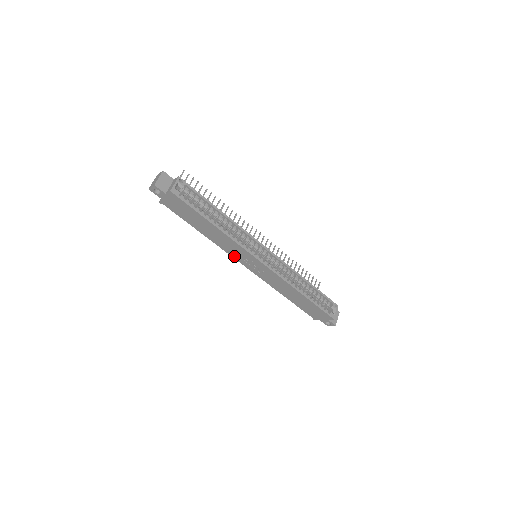
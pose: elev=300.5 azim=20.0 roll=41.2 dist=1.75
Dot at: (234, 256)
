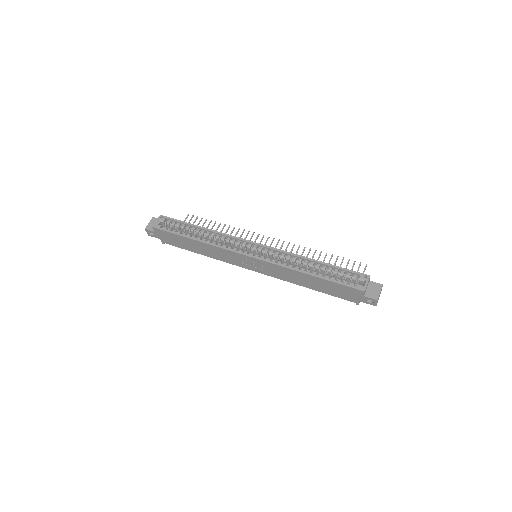
Dot at: (235, 264)
